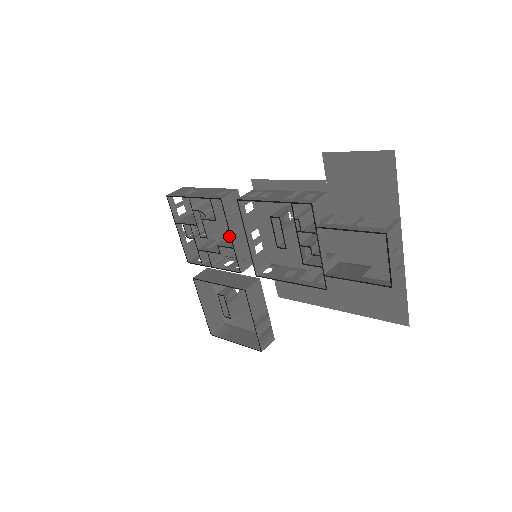
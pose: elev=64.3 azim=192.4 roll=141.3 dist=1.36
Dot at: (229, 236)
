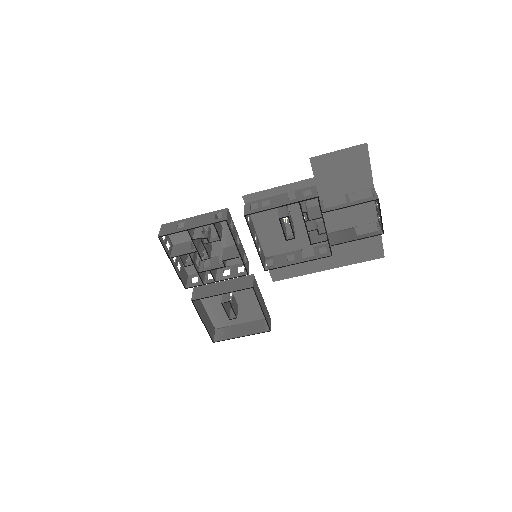
Dot at: (219, 251)
